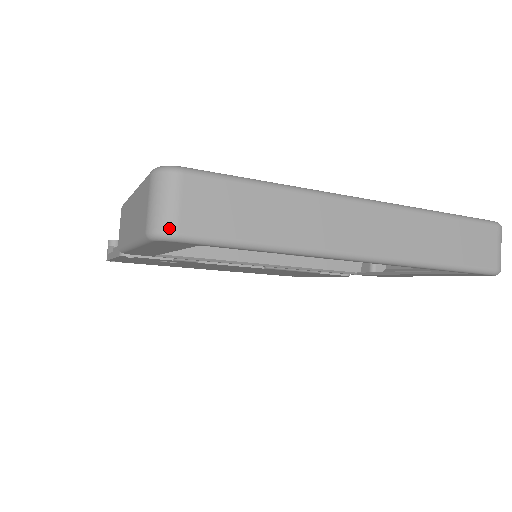
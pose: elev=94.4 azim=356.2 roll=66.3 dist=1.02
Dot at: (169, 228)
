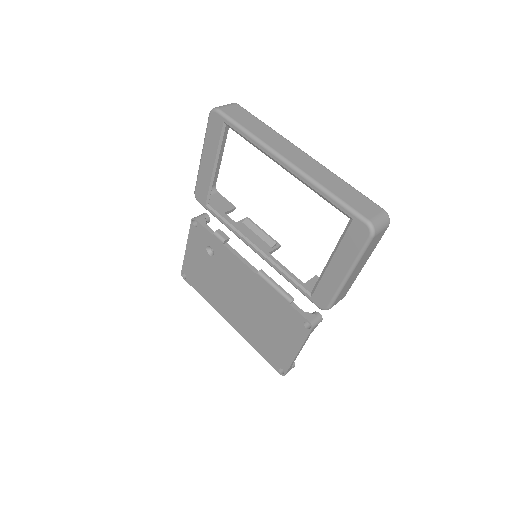
Dot at: (218, 107)
